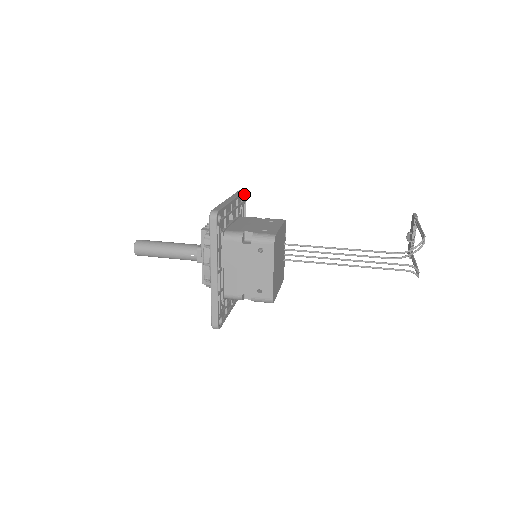
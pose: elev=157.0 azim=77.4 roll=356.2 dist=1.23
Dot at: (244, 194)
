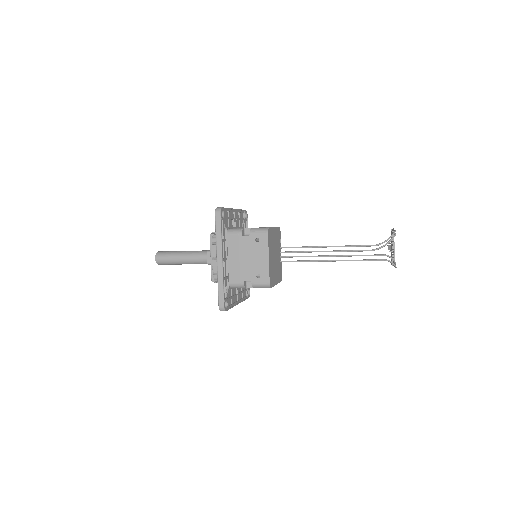
Dot at: (246, 213)
